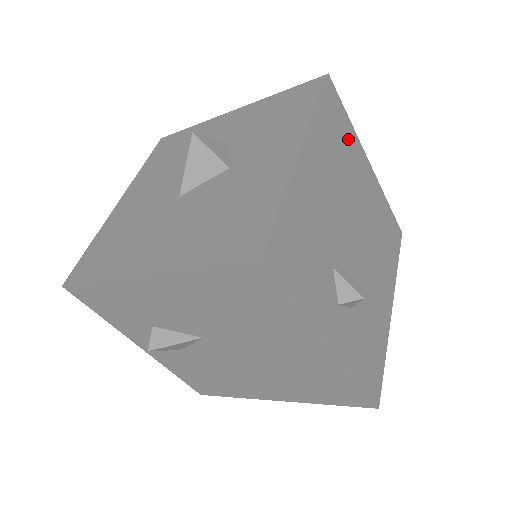
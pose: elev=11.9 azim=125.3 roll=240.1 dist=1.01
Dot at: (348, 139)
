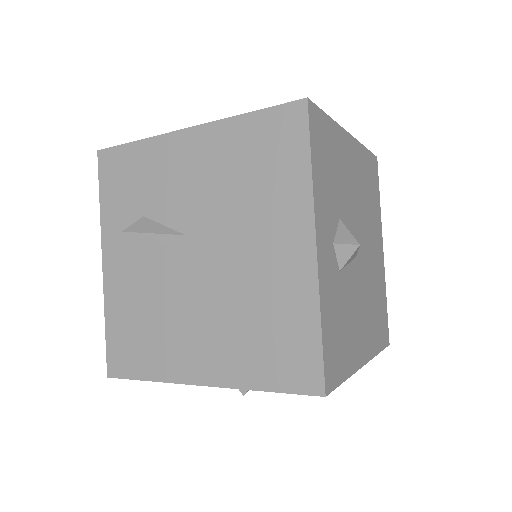
Dot at: (375, 204)
